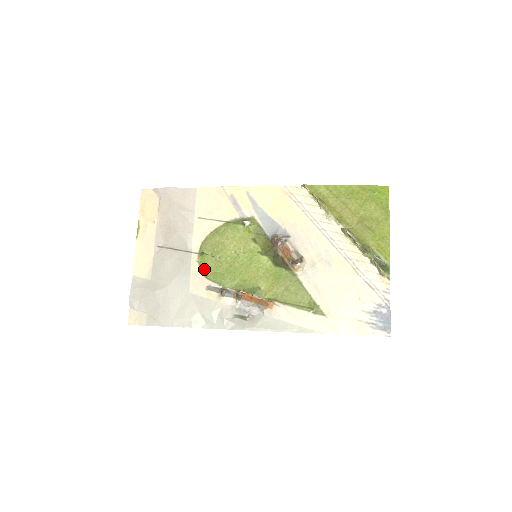
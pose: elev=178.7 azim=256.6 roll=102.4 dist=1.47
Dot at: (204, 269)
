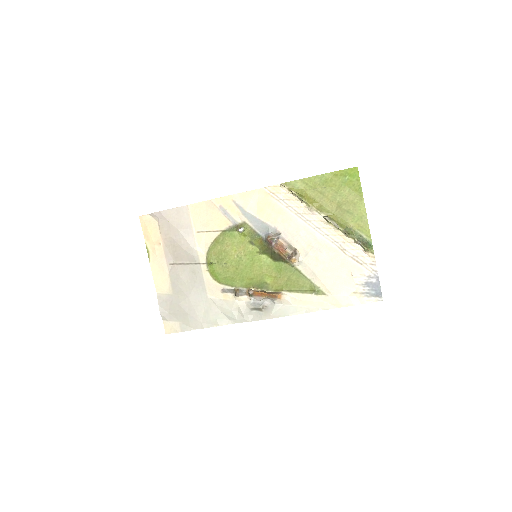
Dot at: (215, 276)
